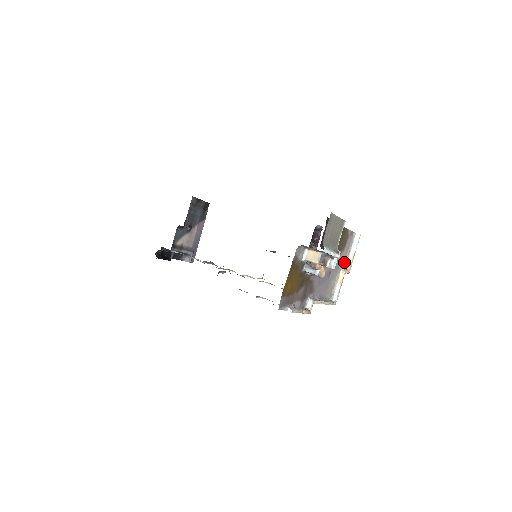
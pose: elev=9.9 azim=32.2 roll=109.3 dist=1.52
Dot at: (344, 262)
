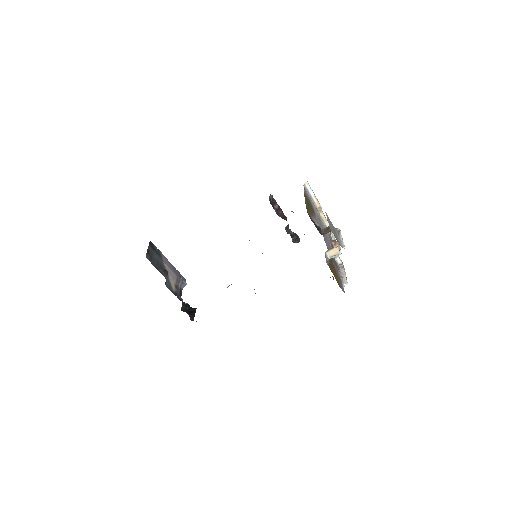
Dot at: (314, 206)
